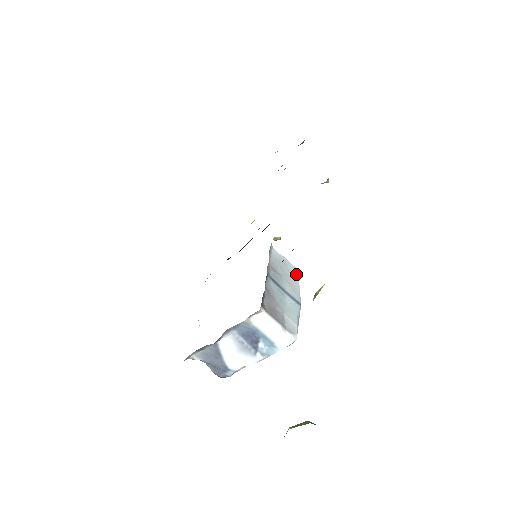
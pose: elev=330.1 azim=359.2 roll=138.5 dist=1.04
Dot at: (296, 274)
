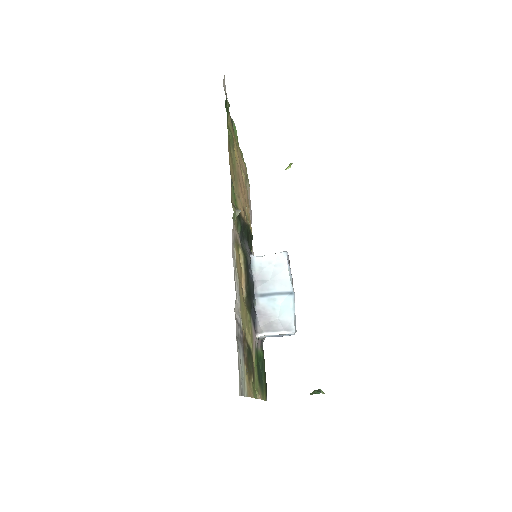
Dot at: (283, 262)
